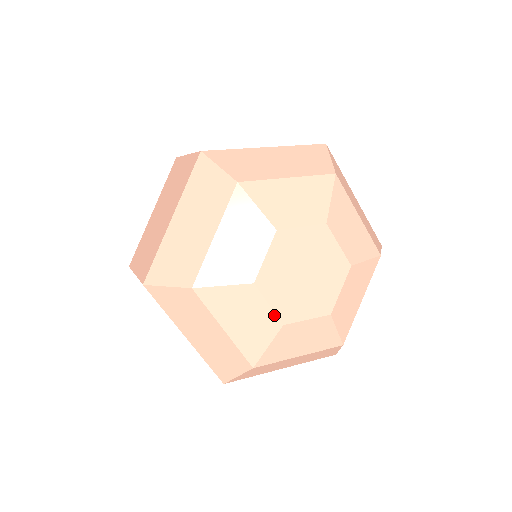
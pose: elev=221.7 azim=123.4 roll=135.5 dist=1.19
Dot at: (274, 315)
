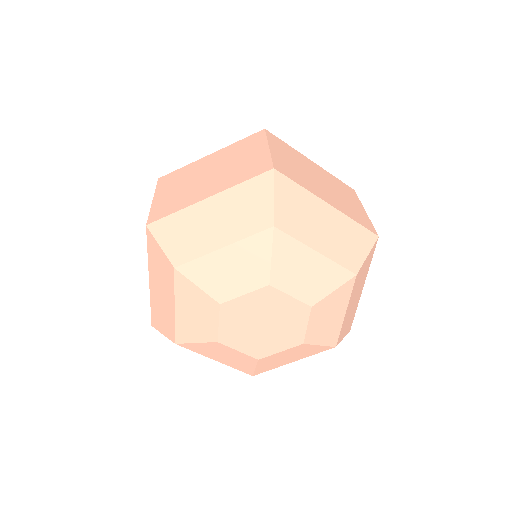
Dot at: (247, 355)
